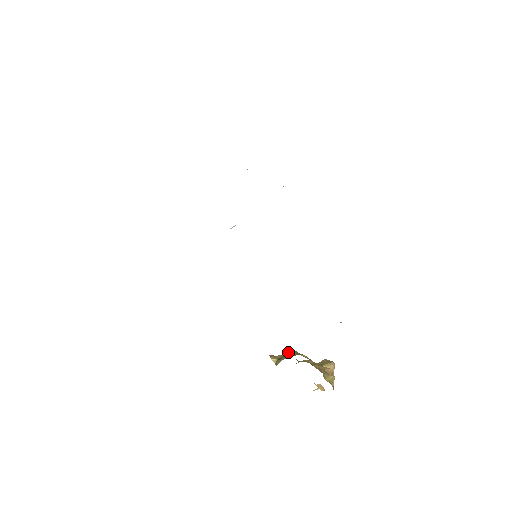
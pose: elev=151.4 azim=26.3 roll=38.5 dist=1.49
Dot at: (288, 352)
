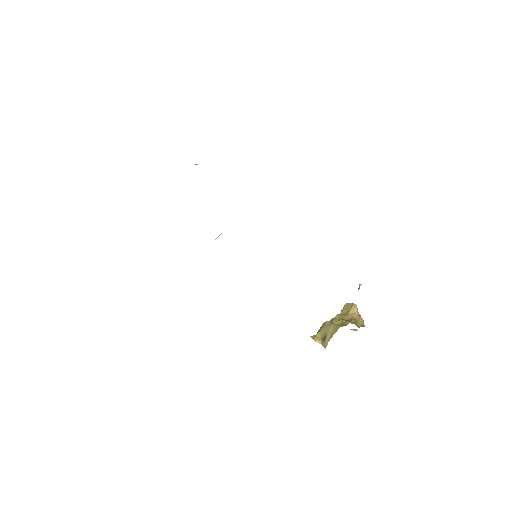
Dot at: (325, 327)
